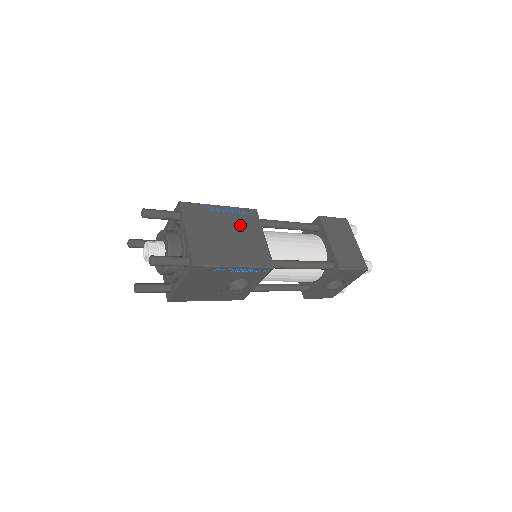
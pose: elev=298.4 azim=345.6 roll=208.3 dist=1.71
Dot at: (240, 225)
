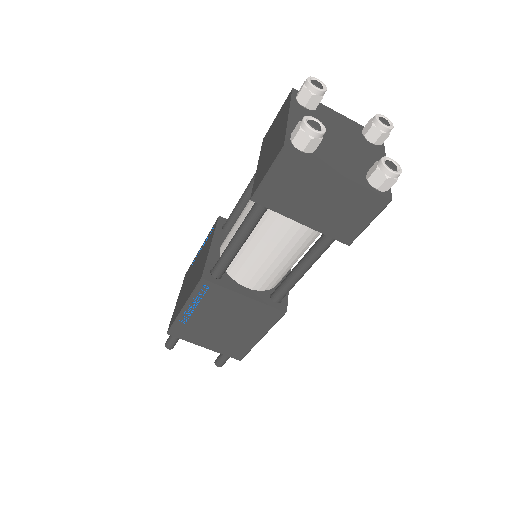
Dot at: (217, 308)
